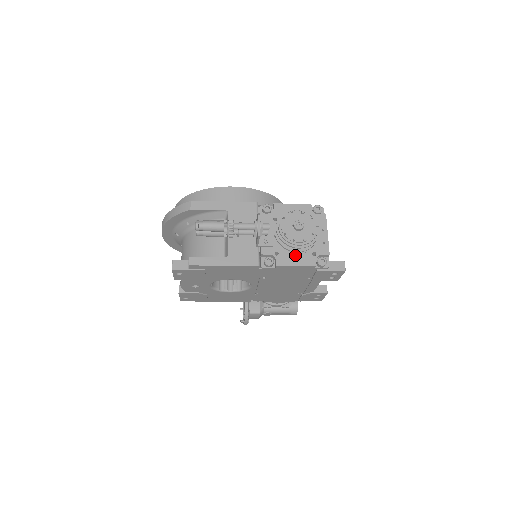
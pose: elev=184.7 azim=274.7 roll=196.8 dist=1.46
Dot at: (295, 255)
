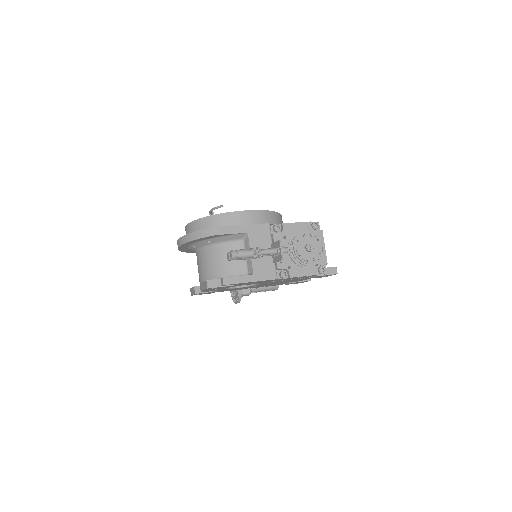
Dot at: (303, 267)
